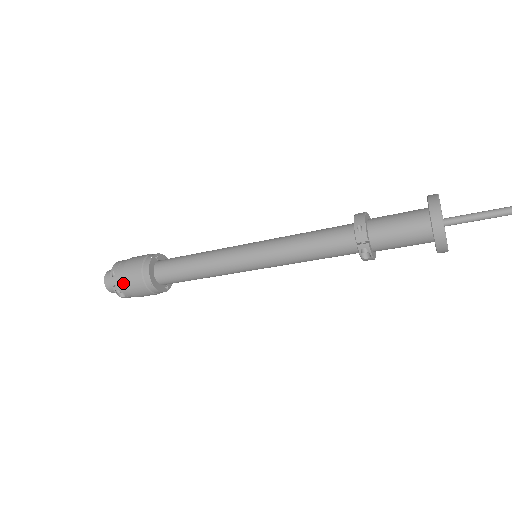
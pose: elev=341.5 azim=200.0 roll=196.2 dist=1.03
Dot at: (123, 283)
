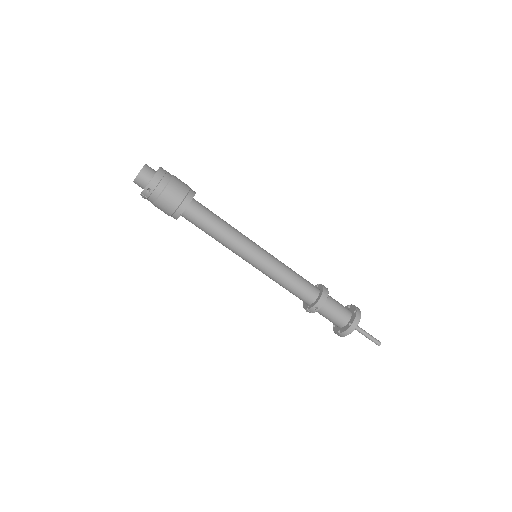
Dot at: (153, 201)
